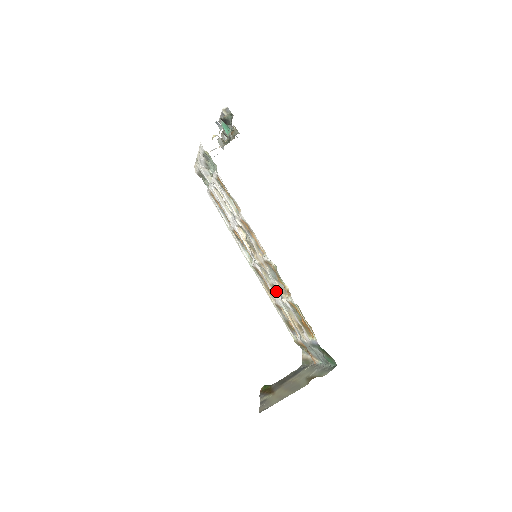
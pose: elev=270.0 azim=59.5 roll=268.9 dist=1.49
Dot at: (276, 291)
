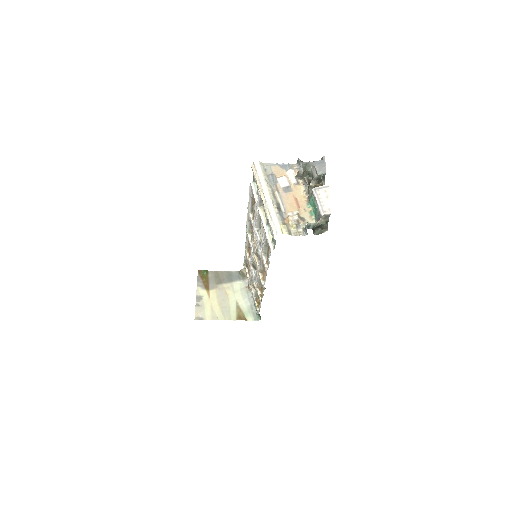
Dot at: (254, 267)
